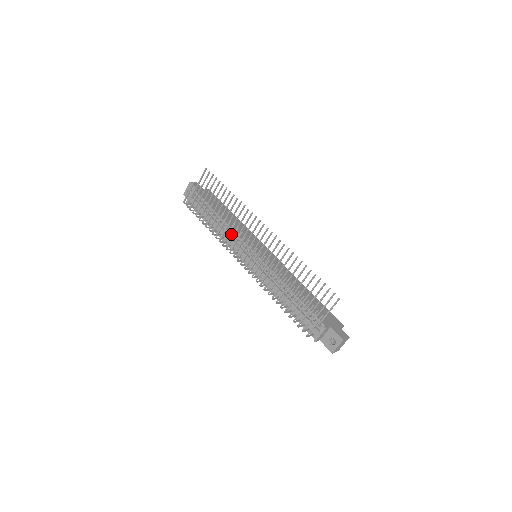
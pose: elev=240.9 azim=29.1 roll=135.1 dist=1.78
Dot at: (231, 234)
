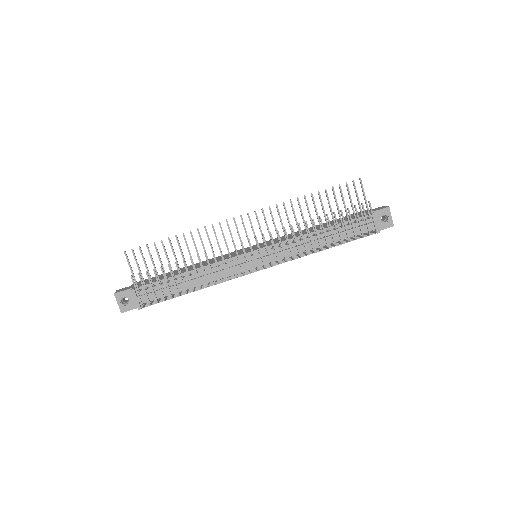
Dot at: occluded
